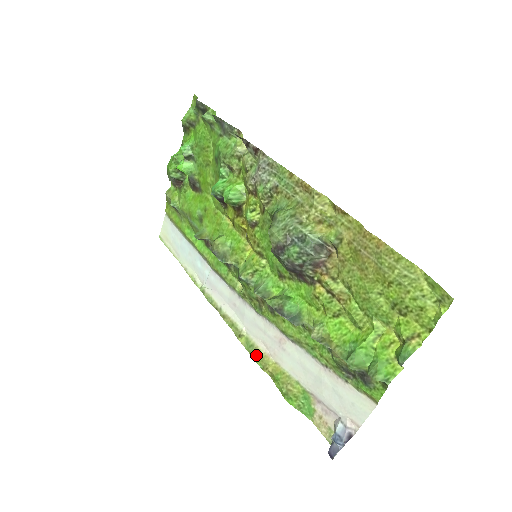
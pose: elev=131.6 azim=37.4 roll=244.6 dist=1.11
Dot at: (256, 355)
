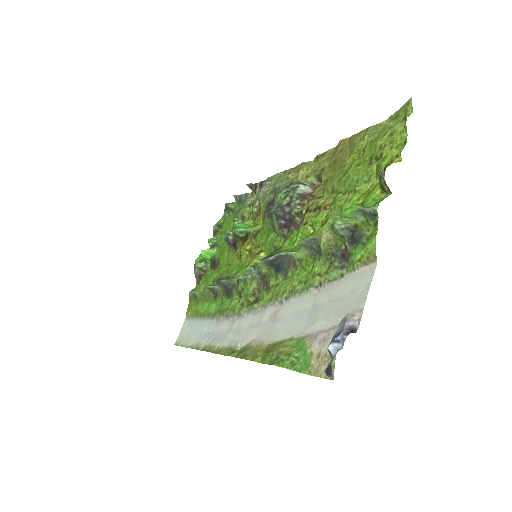
Dot at: (247, 352)
